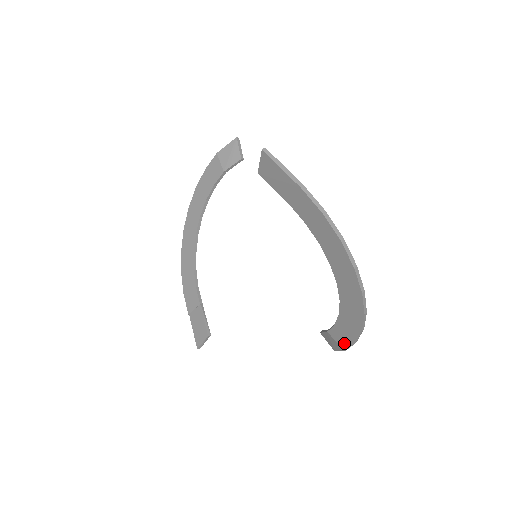
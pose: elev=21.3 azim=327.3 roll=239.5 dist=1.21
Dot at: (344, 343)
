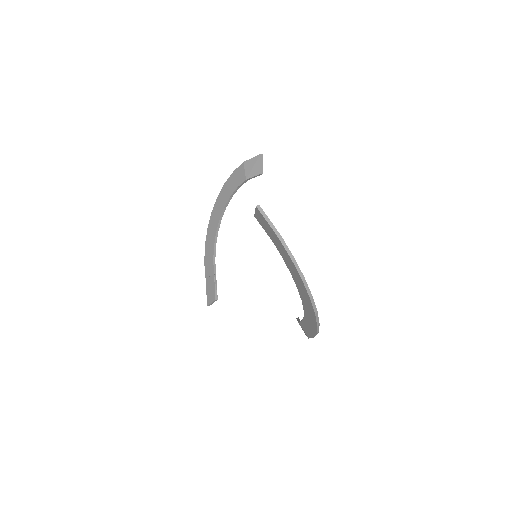
Dot at: (308, 334)
